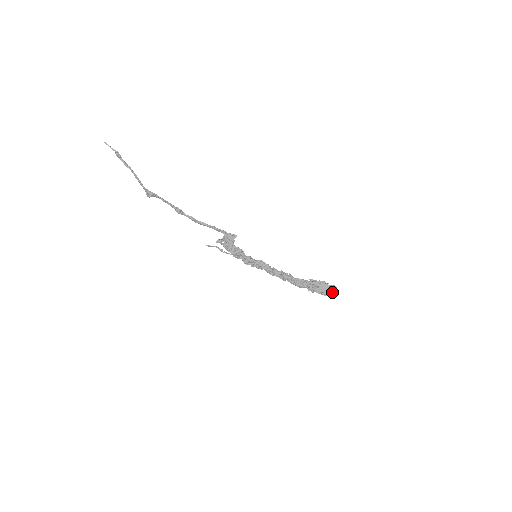
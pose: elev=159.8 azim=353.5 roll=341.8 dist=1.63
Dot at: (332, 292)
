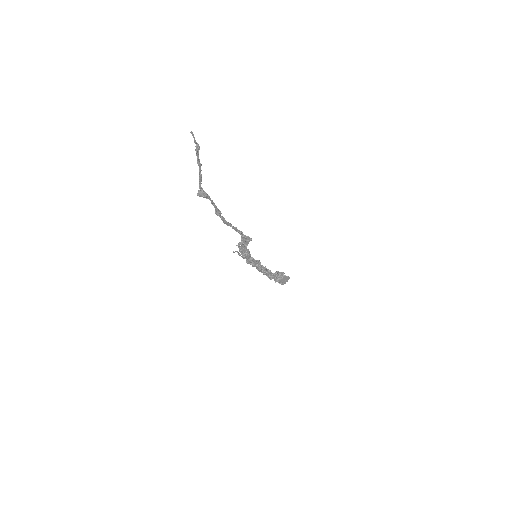
Dot at: (286, 281)
